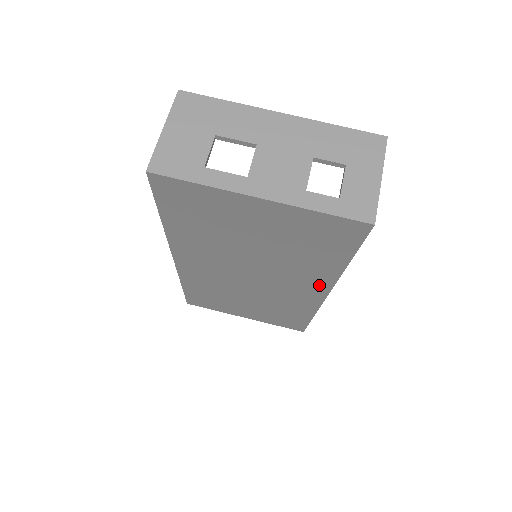
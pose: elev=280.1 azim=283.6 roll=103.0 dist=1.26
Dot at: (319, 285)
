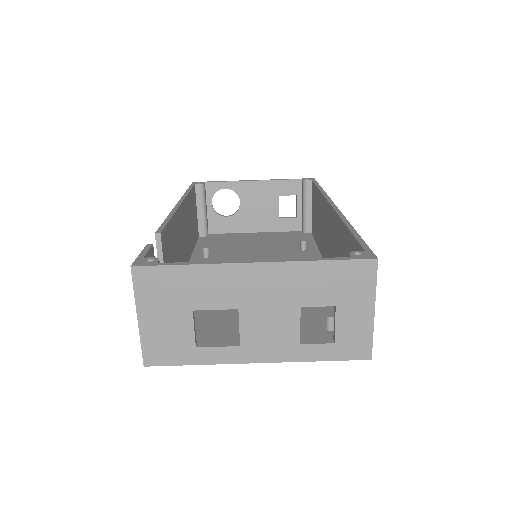
Dot at: occluded
